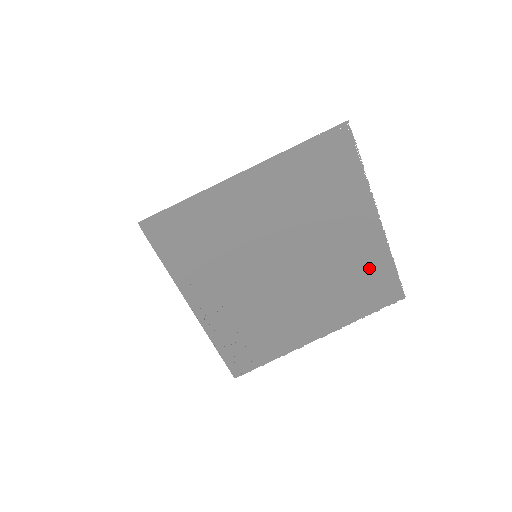
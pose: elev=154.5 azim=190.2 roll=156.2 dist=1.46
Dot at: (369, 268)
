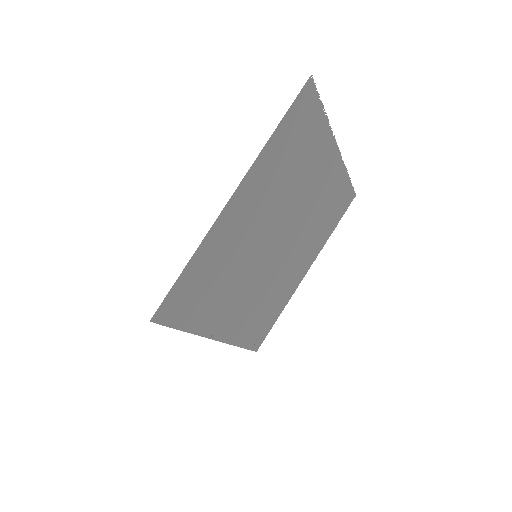
Dot at: (333, 194)
